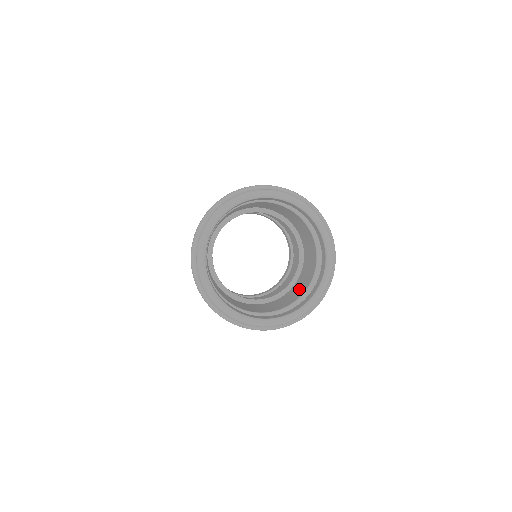
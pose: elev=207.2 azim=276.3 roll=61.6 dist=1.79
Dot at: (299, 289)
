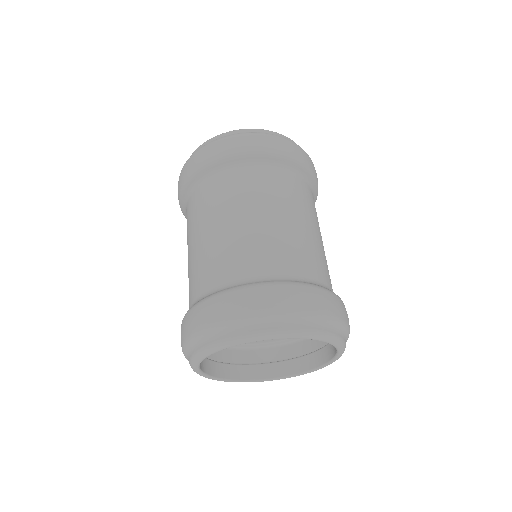
Dot at: occluded
